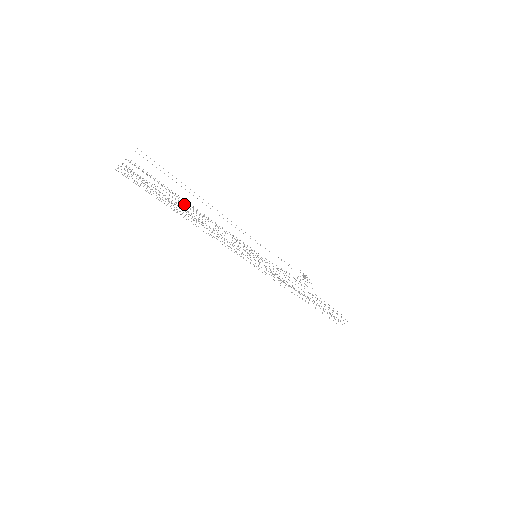
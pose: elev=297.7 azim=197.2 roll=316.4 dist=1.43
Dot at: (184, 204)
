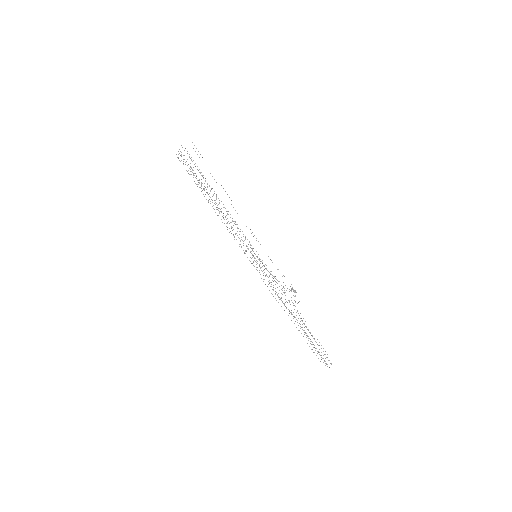
Dot at: occluded
